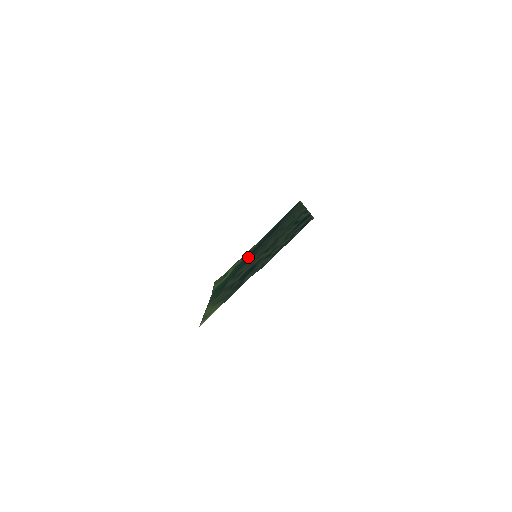
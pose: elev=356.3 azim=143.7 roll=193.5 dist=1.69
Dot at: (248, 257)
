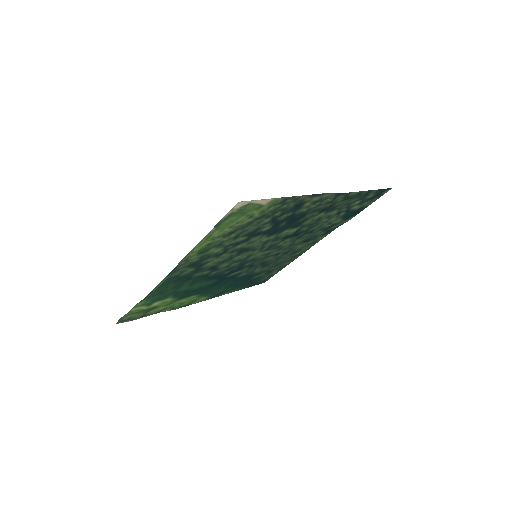
Dot at: (215, 281)
